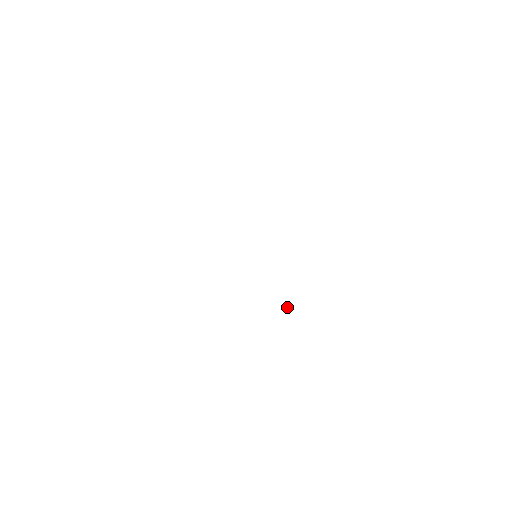
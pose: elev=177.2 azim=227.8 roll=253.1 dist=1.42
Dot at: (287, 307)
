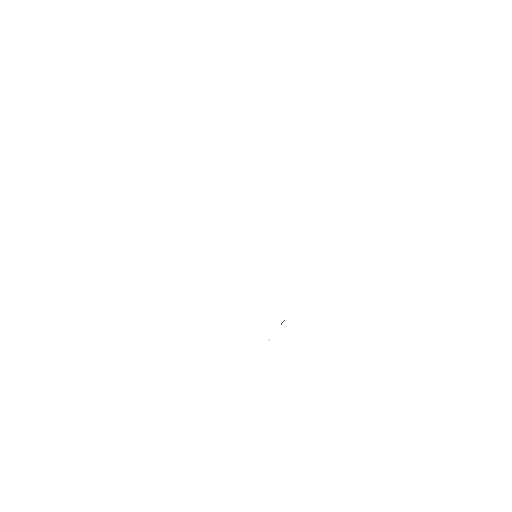
Dot at: (281, 324)
